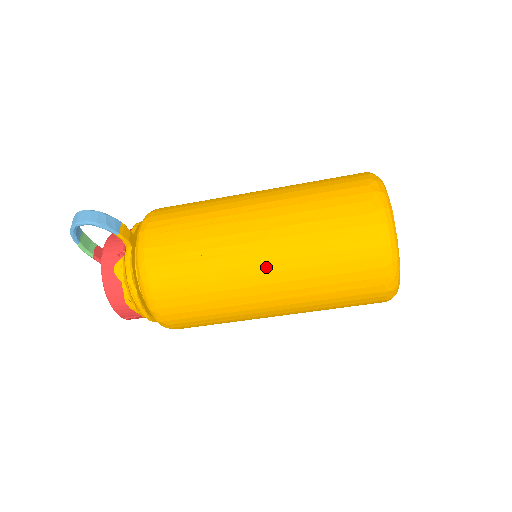
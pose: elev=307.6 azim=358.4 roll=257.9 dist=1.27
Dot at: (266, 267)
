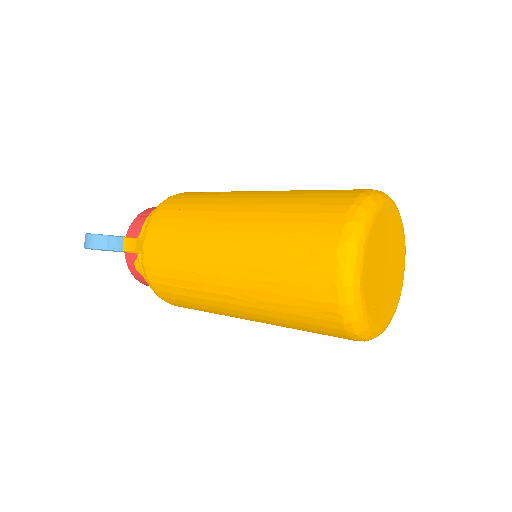
Dot at: (239, 308)
